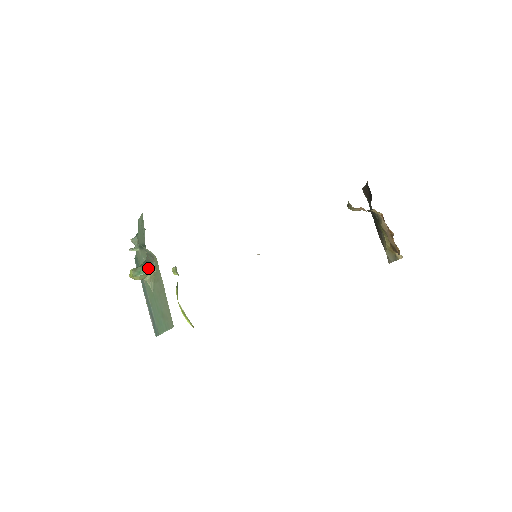
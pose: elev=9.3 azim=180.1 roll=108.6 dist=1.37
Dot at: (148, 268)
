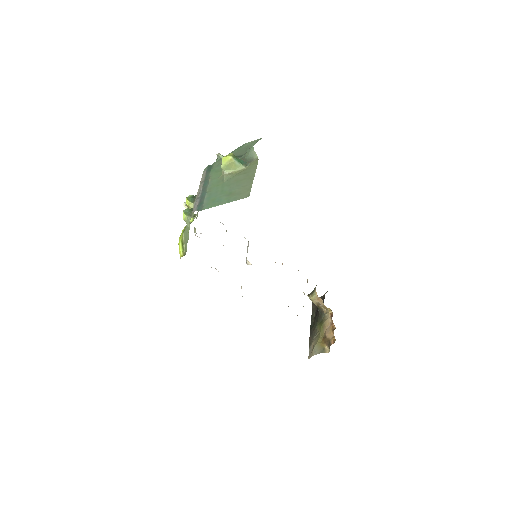
Dot at: (243, 163)
